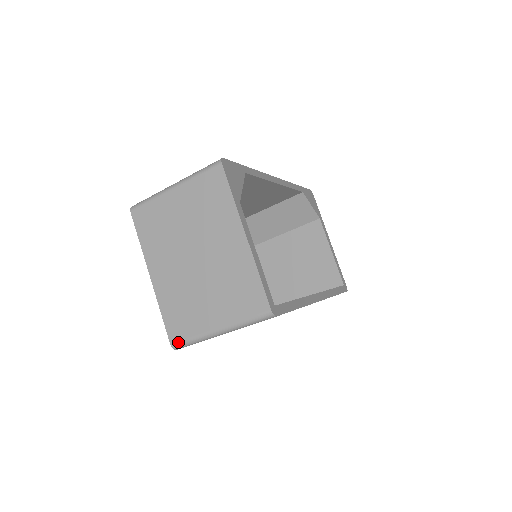
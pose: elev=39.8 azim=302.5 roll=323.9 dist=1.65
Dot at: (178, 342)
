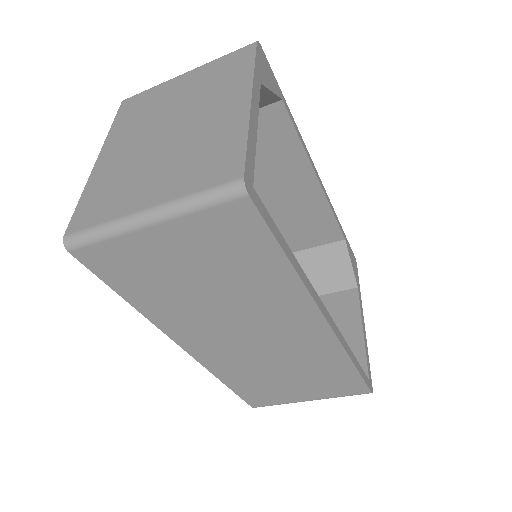
Dot at: (77, 232)
